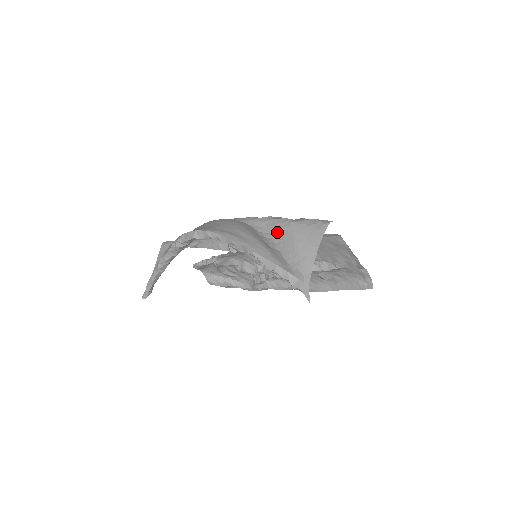
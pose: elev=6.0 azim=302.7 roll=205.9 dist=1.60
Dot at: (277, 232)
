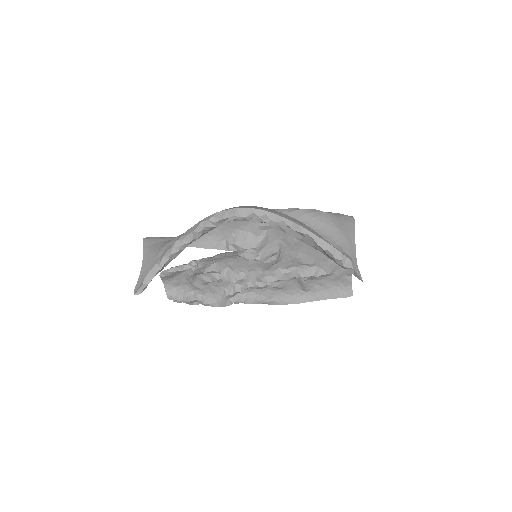
Dot at: (310, 221)
